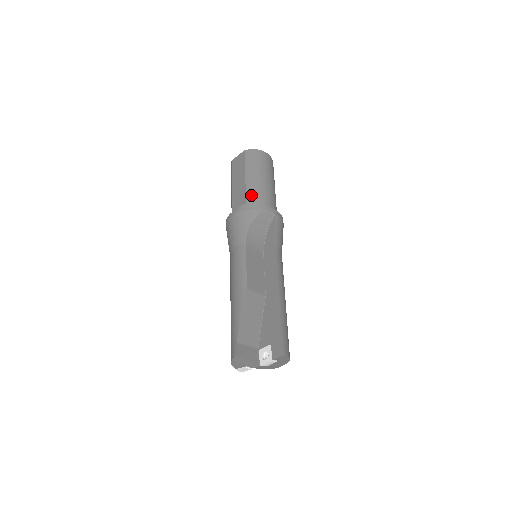
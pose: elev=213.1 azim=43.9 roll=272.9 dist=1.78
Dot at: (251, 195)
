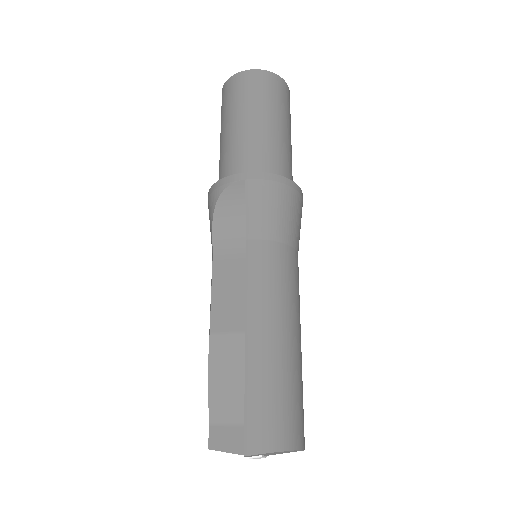
Dot at: (221, 164)
